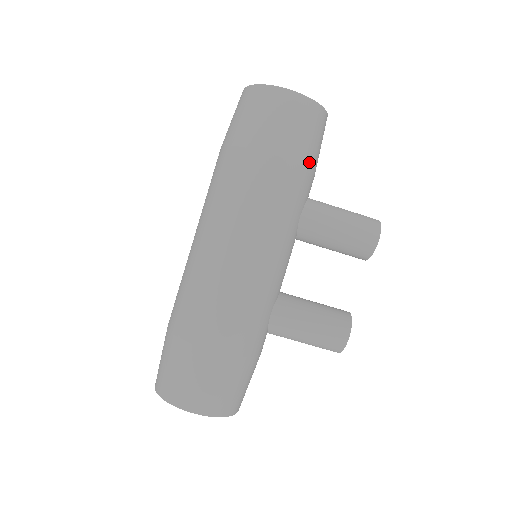
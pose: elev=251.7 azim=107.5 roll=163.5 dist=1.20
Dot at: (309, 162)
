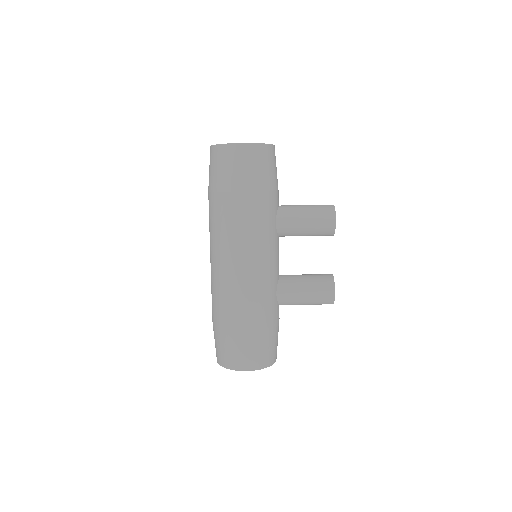
Dot at: (269, 186)
